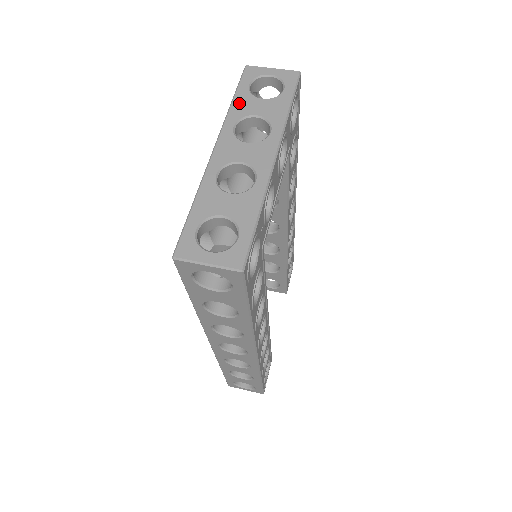
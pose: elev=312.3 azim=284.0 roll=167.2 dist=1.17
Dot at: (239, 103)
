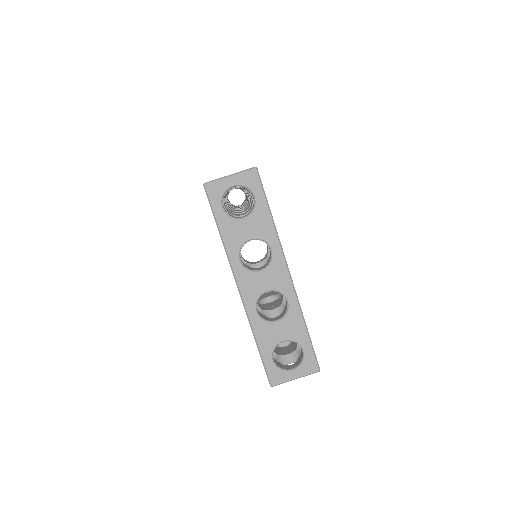
Dot at: (228, 234)
